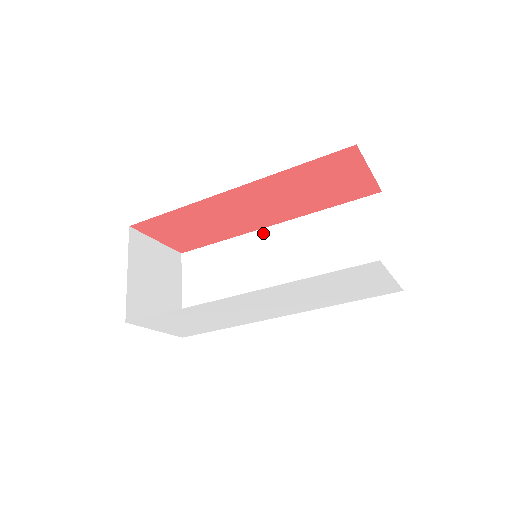
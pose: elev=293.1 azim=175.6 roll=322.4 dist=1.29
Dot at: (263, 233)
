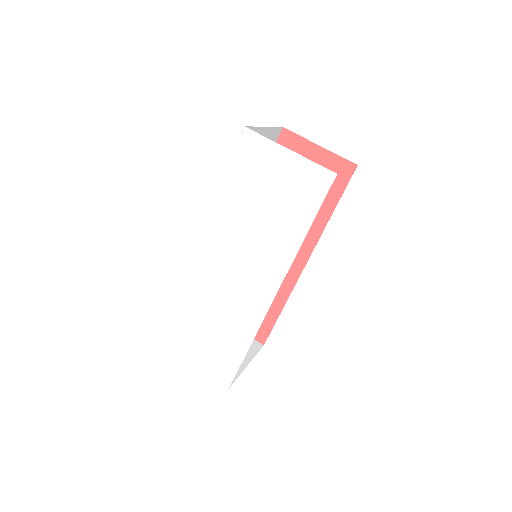
Dot at: occluded
